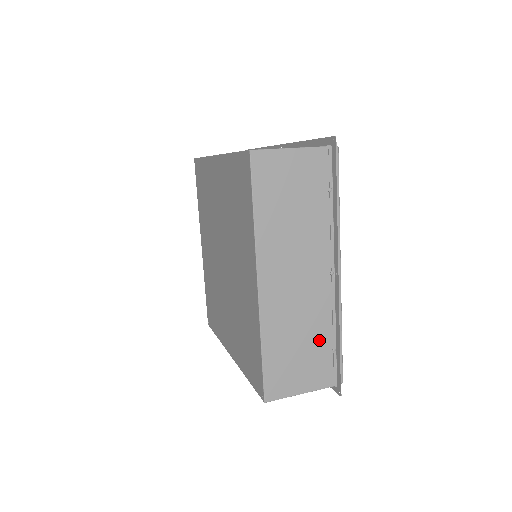
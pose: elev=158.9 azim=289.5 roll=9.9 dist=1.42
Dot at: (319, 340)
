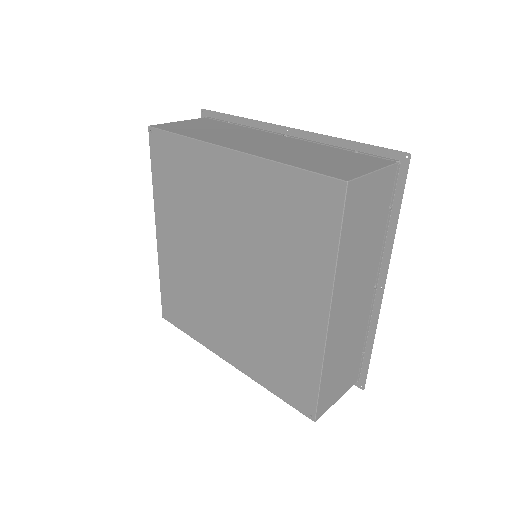
Dot at: (356, 349)
